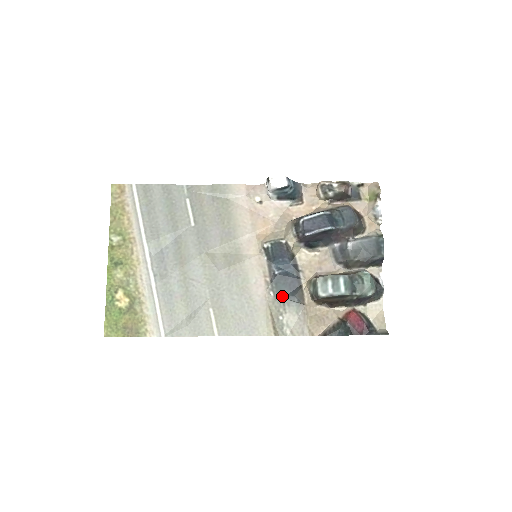
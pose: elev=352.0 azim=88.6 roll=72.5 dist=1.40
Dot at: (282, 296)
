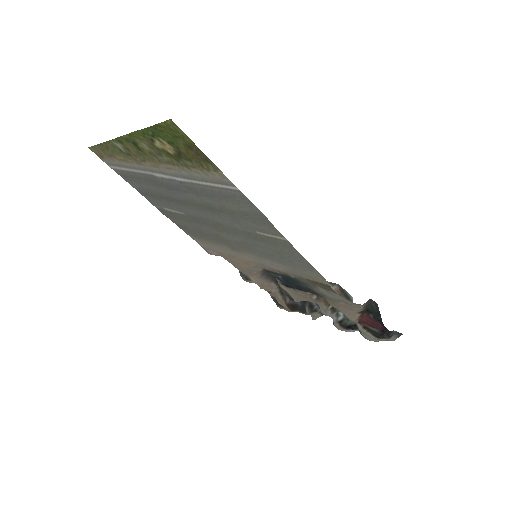
Dot at: (301, 283)
